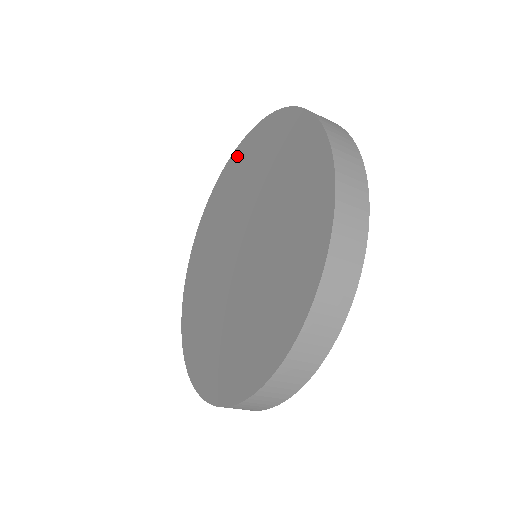
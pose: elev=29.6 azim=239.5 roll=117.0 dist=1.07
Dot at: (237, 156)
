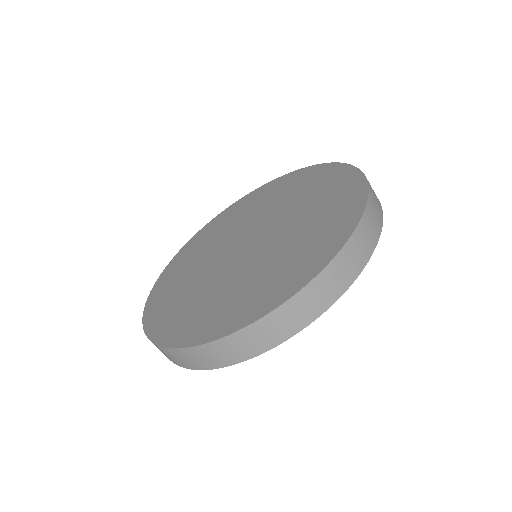
Dot at: (234, 207)
